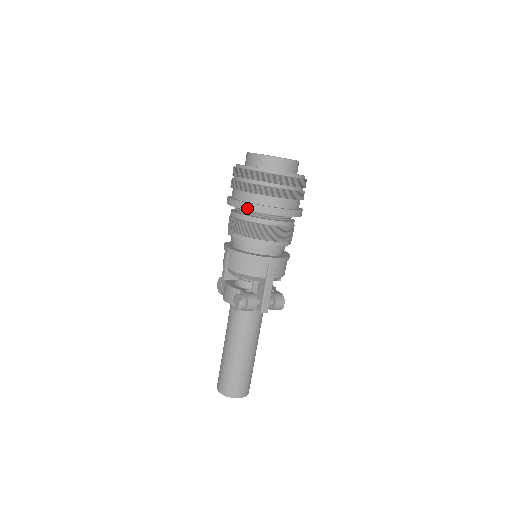
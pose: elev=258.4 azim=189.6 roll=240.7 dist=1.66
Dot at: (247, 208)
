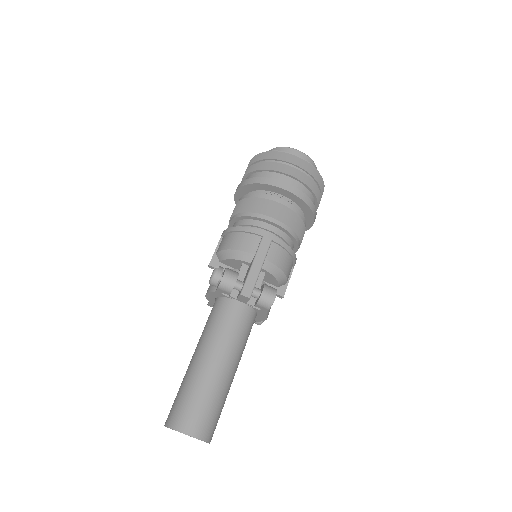
Dot at: (248, 183)
